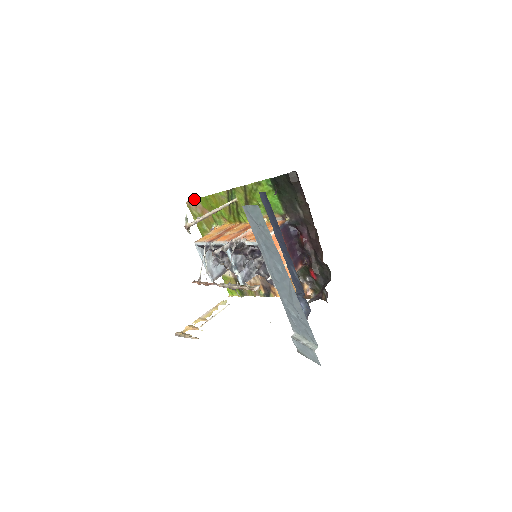
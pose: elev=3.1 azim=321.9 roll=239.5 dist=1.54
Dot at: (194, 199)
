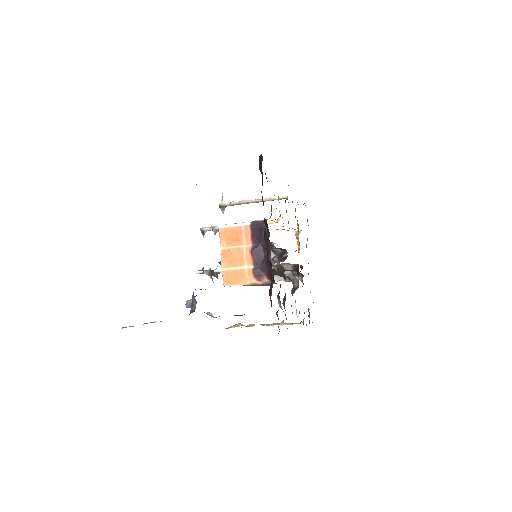
Dot at: occluded
